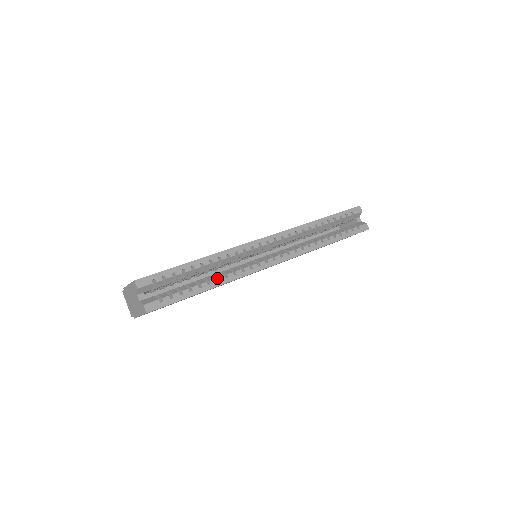
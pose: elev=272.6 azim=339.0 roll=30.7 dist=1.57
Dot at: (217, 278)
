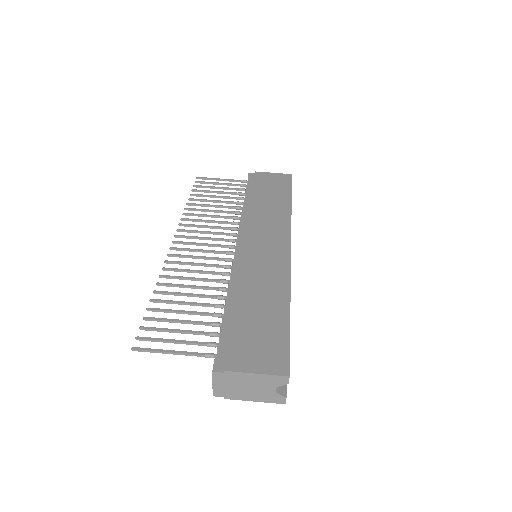
Dot at: occluded
